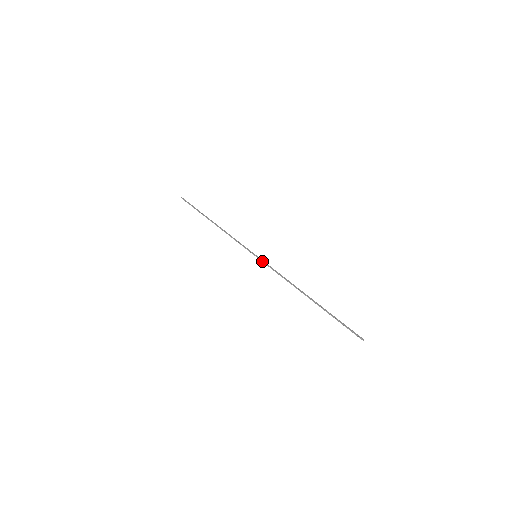
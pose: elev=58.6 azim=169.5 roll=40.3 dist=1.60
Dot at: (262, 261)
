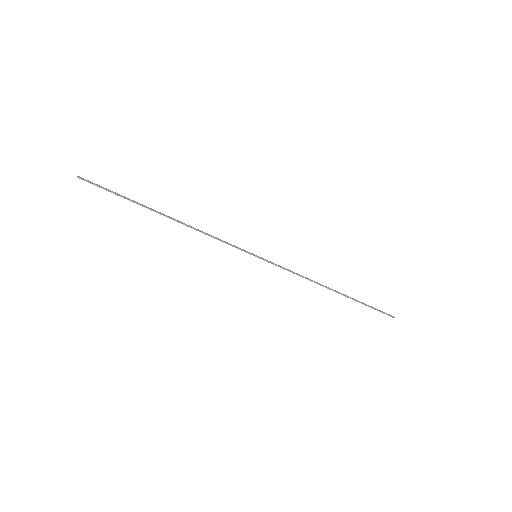
Dot at: (267, 261)
